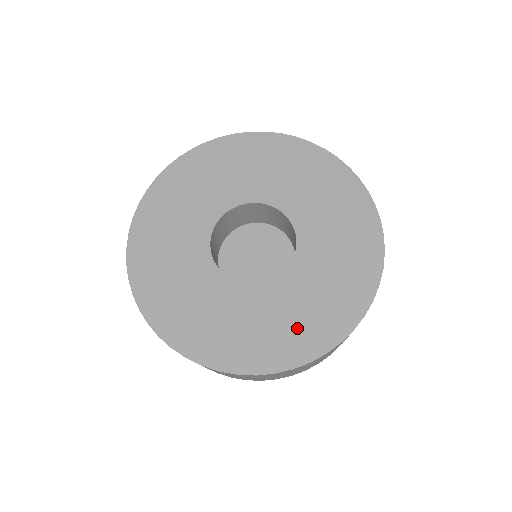
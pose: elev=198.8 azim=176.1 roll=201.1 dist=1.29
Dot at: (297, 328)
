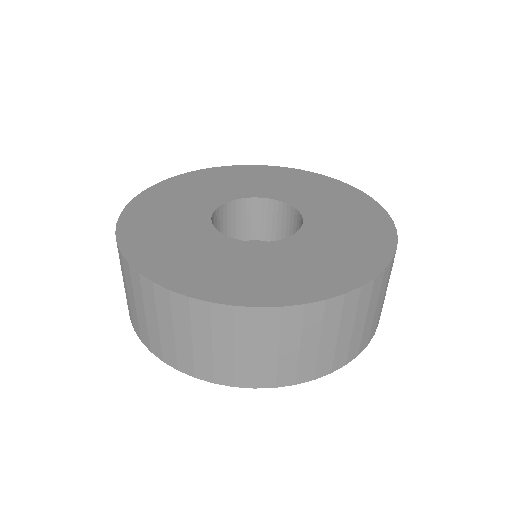
Dot at: (360, 225)
